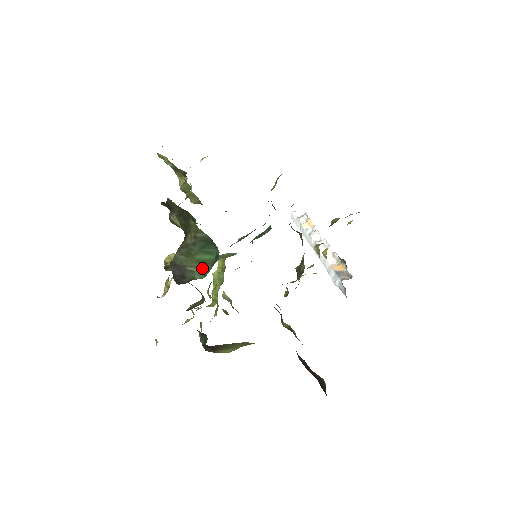
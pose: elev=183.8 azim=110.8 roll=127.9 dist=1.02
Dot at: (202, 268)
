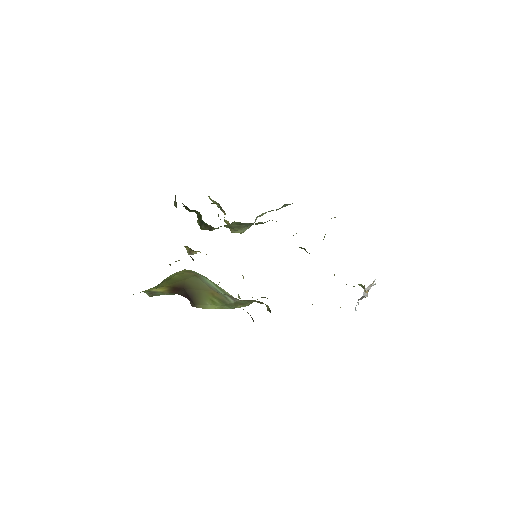
Dot at: occluded
